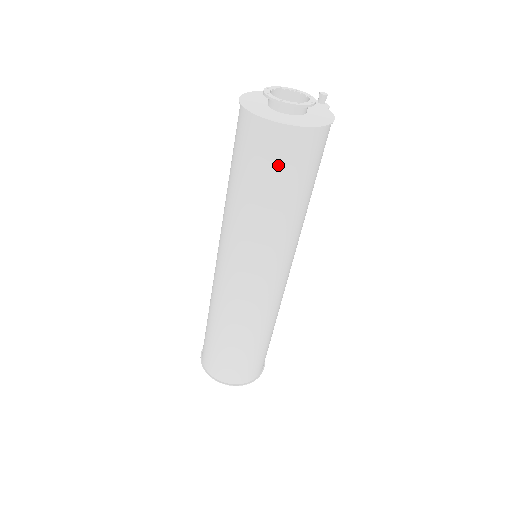
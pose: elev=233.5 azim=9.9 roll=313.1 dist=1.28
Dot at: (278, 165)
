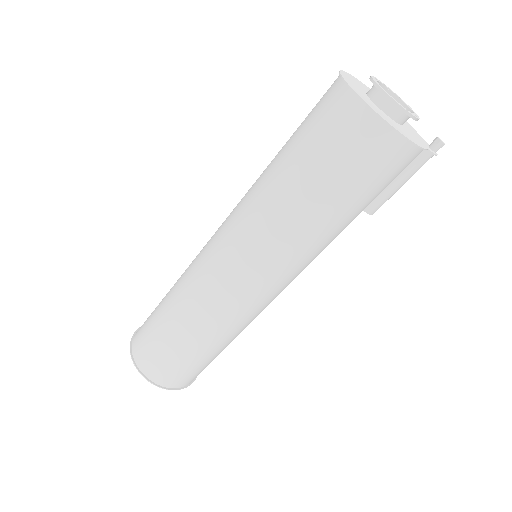
Dot at: (319, 133)
